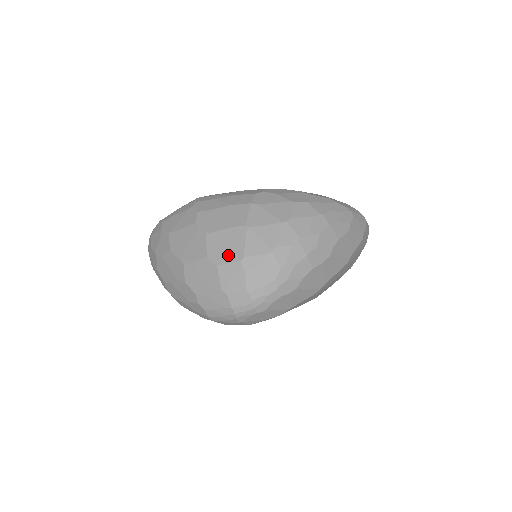
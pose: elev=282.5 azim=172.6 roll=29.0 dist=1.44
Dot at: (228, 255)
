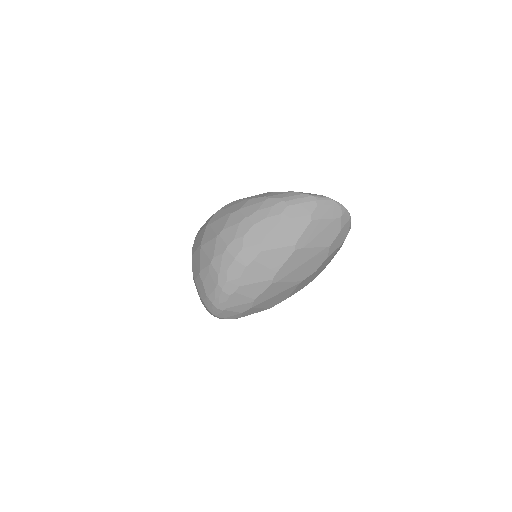
Dot at: (196, 271)
